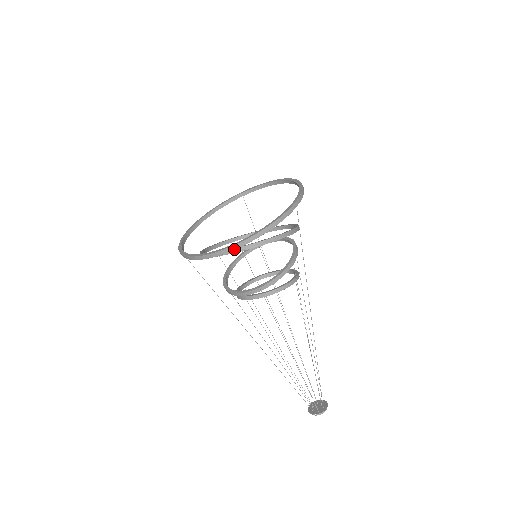
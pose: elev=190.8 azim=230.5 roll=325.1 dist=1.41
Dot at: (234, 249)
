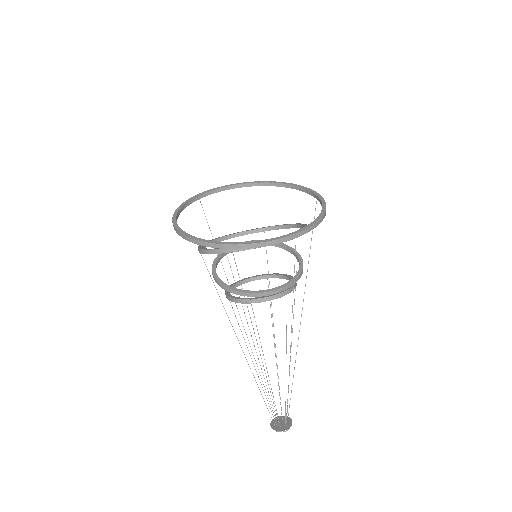
Dot at: occluded
